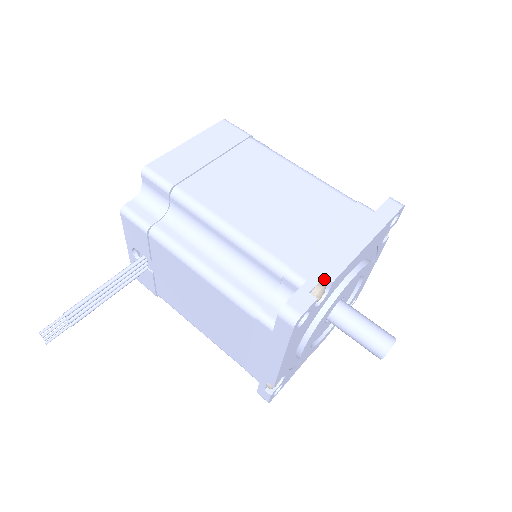
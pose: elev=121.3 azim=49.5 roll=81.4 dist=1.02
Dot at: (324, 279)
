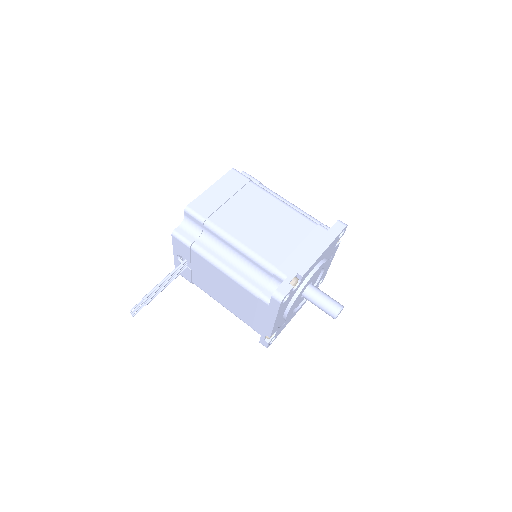
Dot at: (297, 275)
